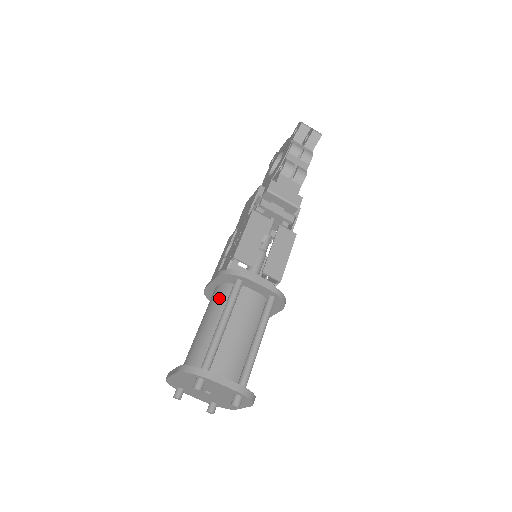
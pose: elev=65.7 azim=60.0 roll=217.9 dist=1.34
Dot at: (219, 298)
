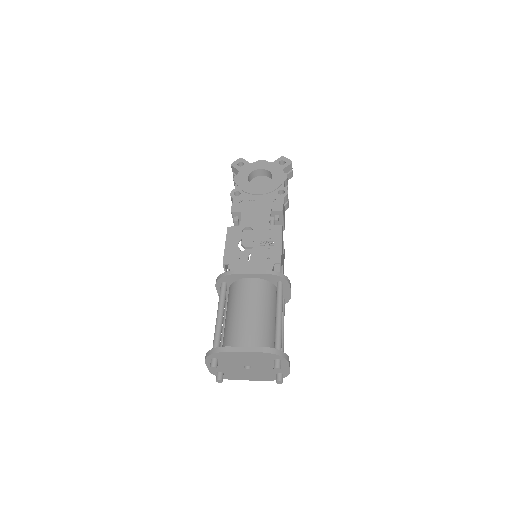
Dot at: (264, 291)
